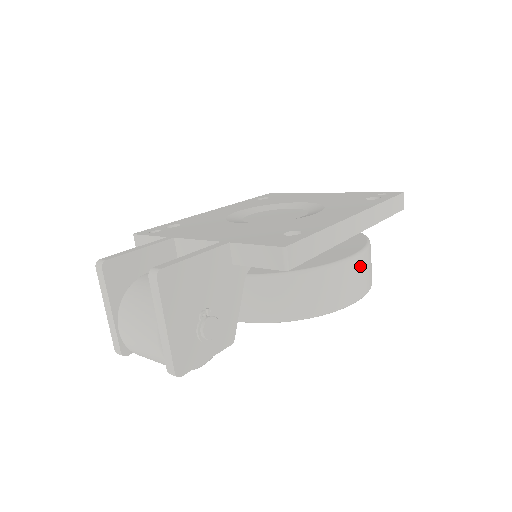
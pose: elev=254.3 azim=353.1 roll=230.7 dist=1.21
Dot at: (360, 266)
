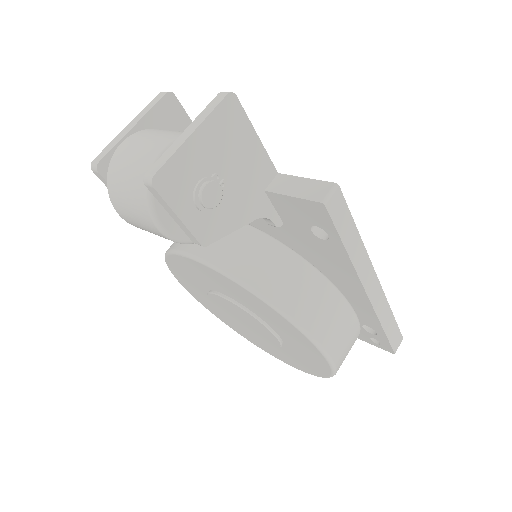
Dot at: (349, 324)
